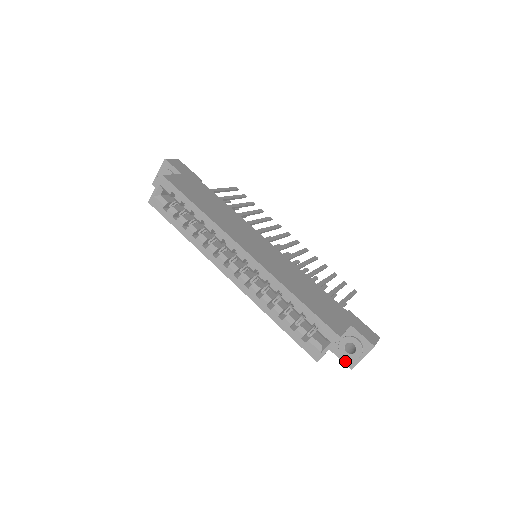
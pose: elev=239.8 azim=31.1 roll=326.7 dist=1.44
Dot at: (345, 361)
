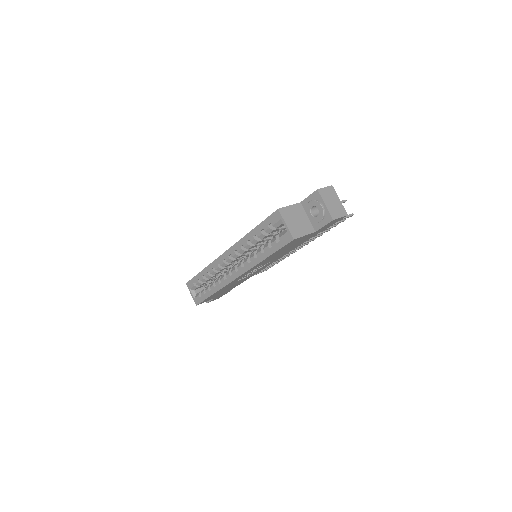
Dot at: (325, 222)
